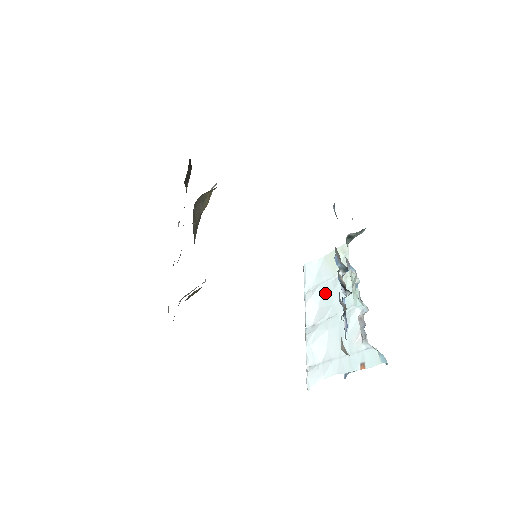
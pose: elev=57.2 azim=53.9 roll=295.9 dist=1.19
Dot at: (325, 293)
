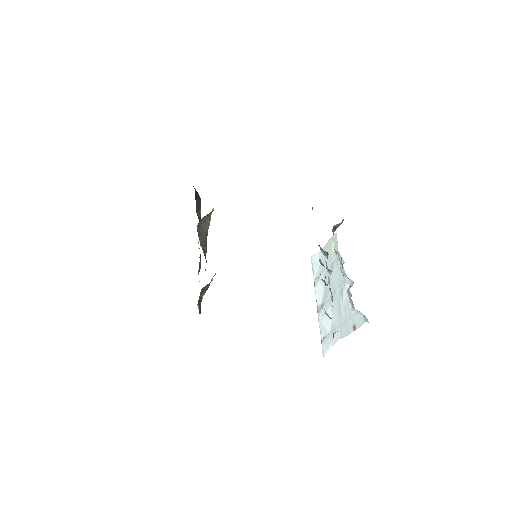
Dot at: (326, 277)
